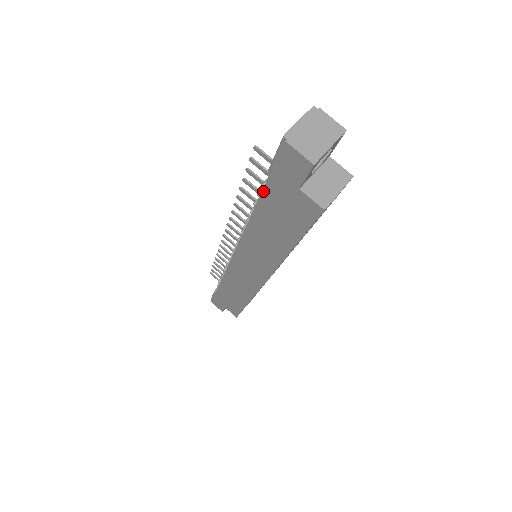
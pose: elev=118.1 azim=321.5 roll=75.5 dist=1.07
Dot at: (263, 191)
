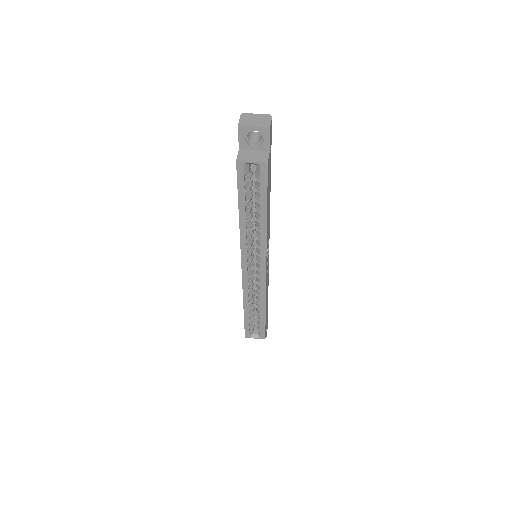
Dot at: occluded
